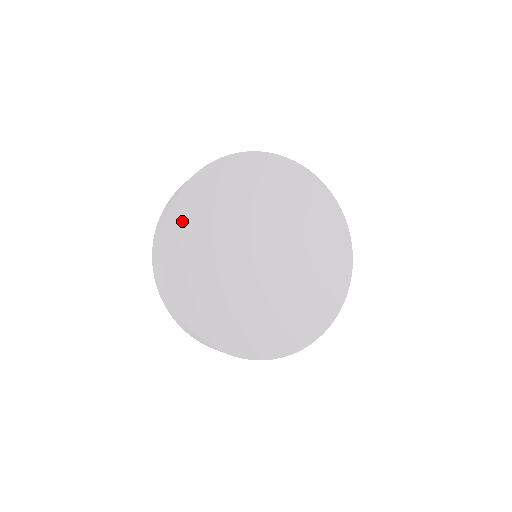
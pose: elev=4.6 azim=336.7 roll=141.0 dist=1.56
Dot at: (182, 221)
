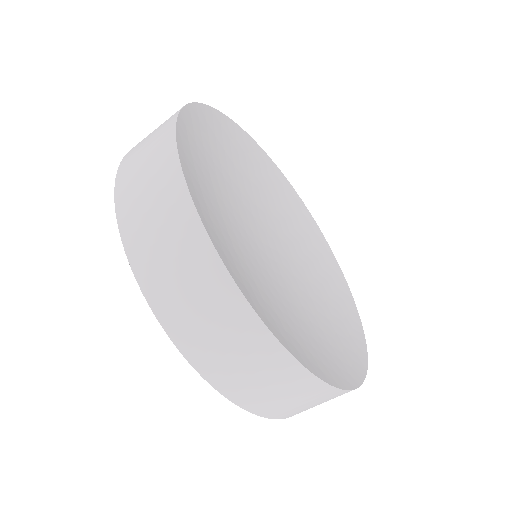
Dot at: (210, 126)
